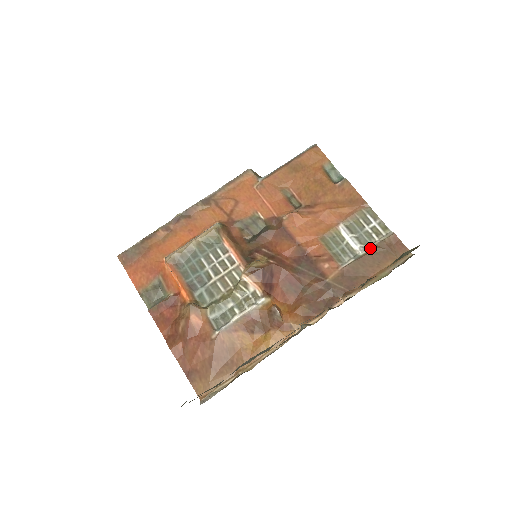
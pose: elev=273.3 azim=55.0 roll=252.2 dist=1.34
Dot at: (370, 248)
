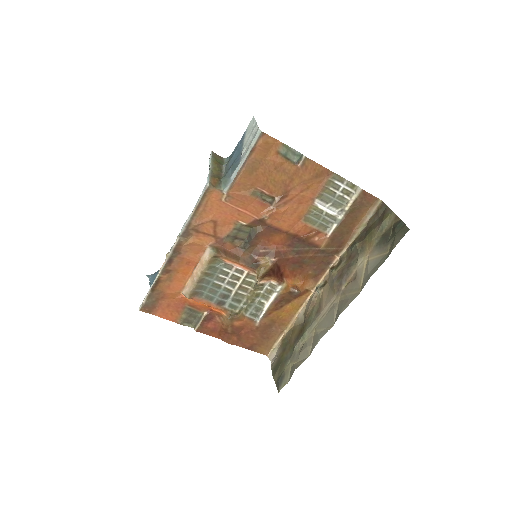
Dot at: (346, 210)
